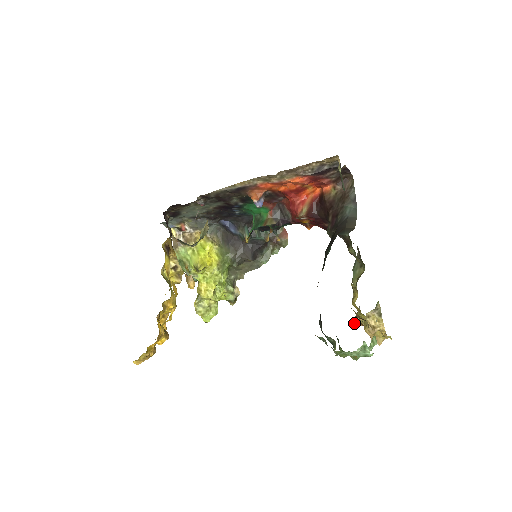
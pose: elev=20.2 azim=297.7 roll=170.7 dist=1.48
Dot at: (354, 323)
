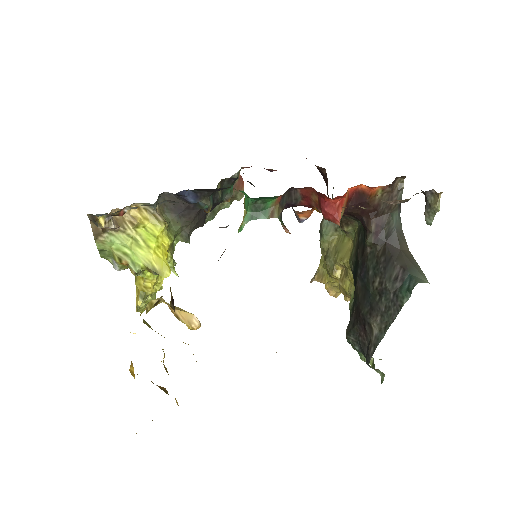
Dot at: (314, 280)
